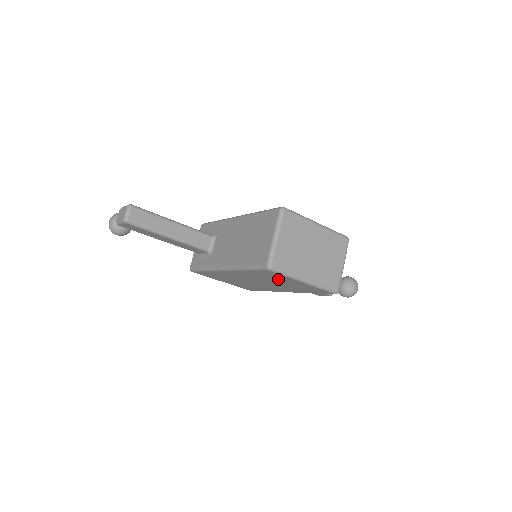
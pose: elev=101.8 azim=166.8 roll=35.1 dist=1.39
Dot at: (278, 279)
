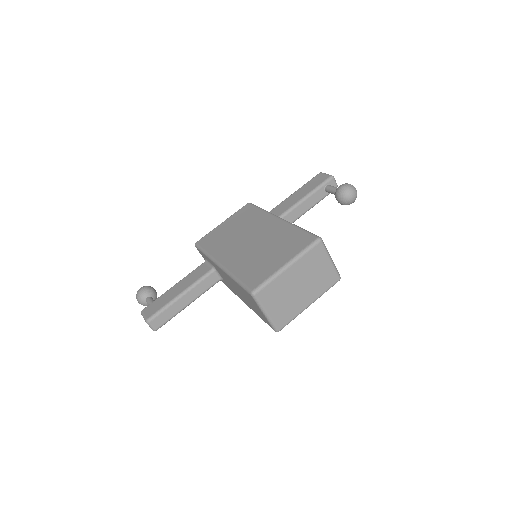
Dot at: occluded
